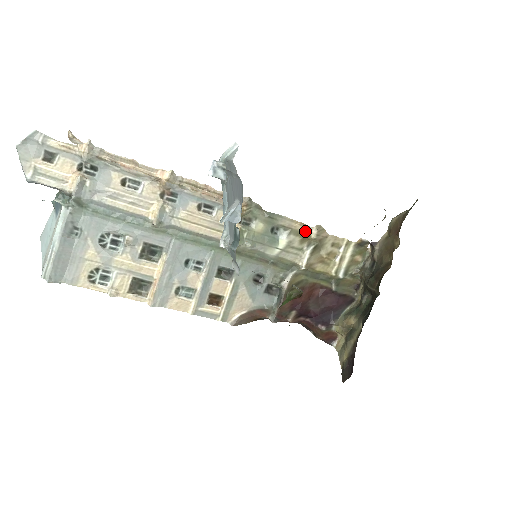
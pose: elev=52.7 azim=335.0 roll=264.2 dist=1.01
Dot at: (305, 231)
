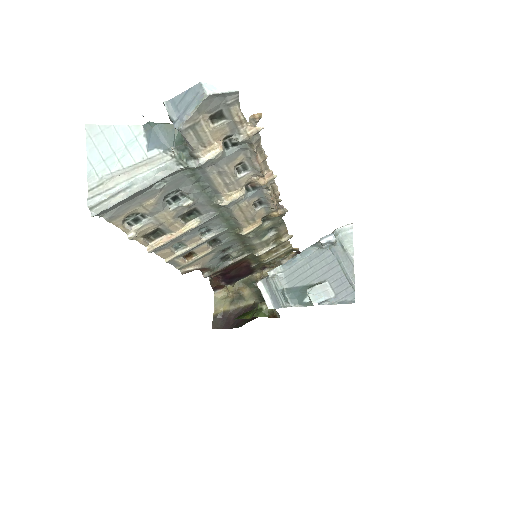
Dot at: (283, 235)
